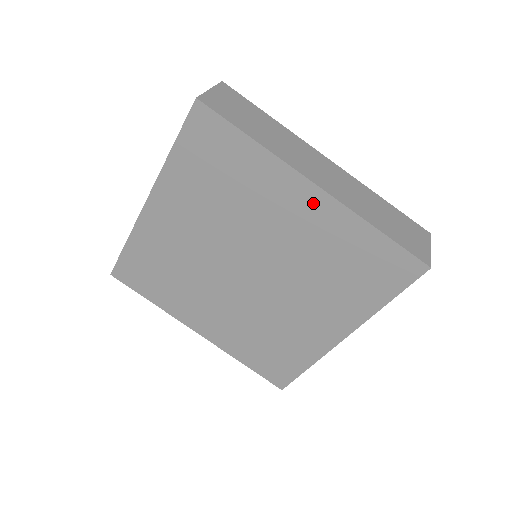
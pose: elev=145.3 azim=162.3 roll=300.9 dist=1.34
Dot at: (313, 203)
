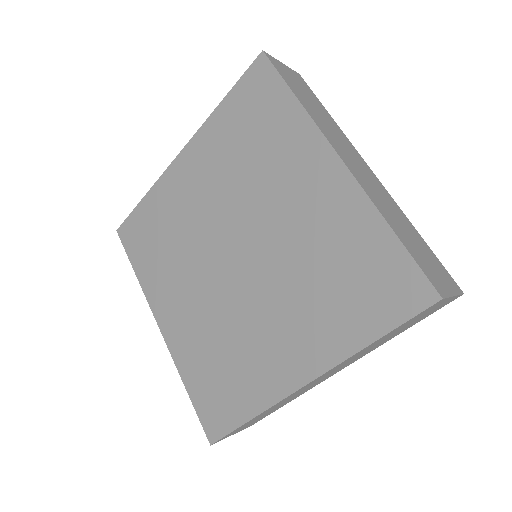
Dot at: (330, 179)
